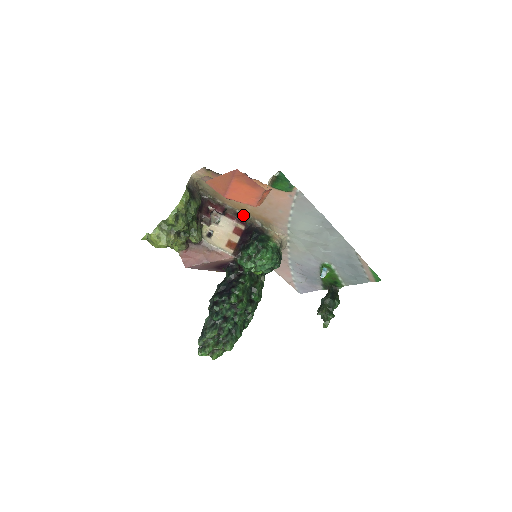
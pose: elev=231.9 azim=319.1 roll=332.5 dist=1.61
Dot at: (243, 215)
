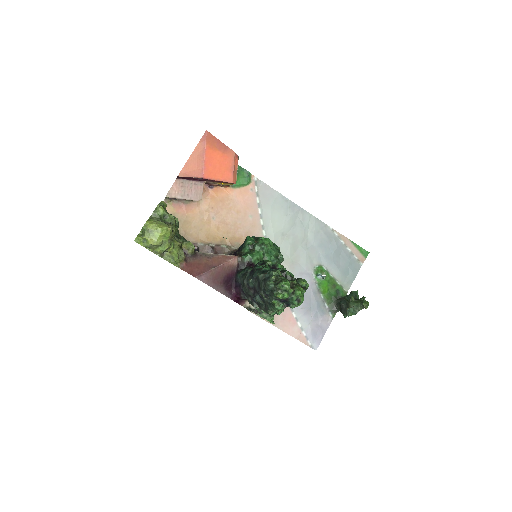
Dot at: (218, 247)
